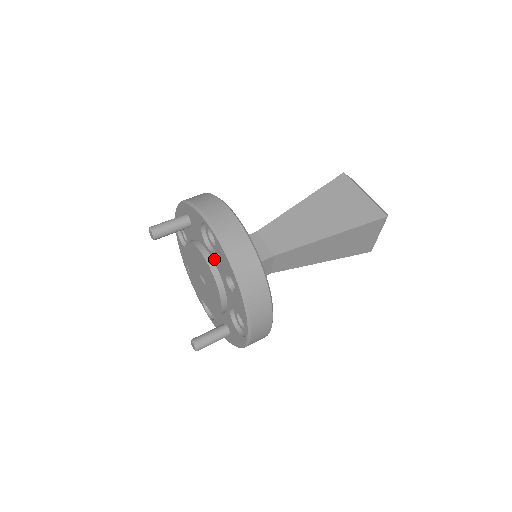
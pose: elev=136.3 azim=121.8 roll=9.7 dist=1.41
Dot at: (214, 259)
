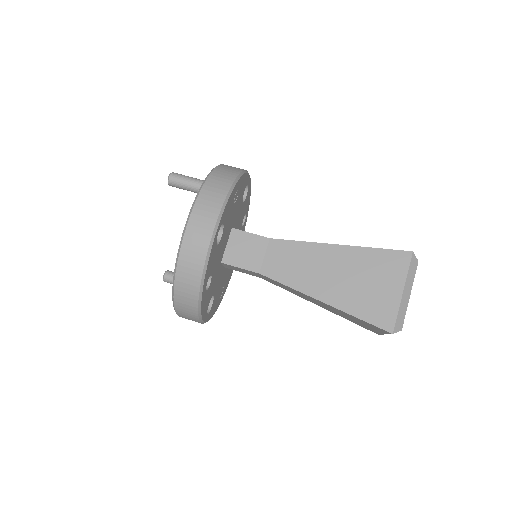
Dot at: occluded
